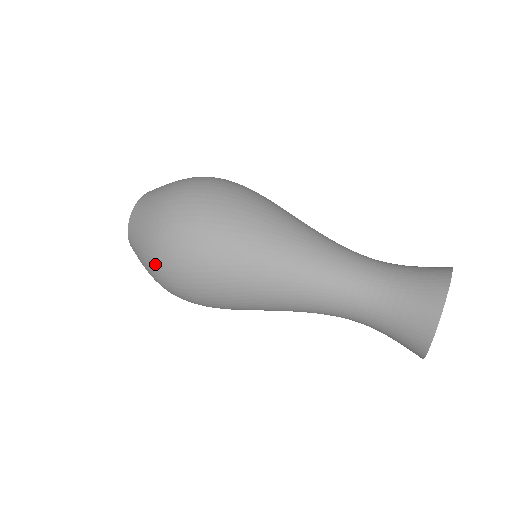
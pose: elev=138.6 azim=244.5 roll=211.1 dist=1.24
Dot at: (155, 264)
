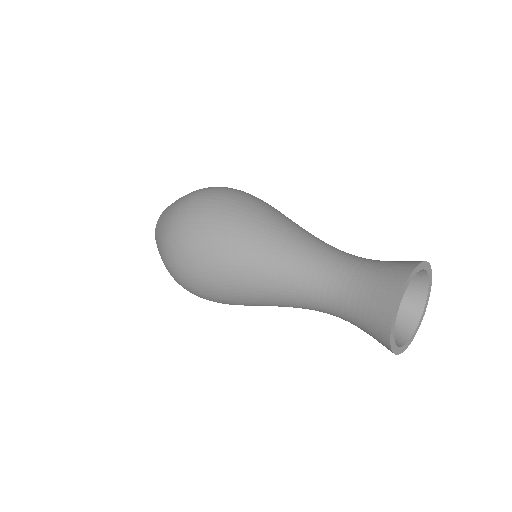
Dot at: (174, 216)
